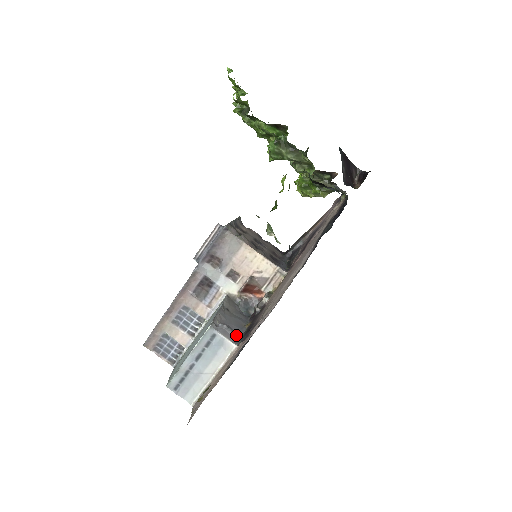
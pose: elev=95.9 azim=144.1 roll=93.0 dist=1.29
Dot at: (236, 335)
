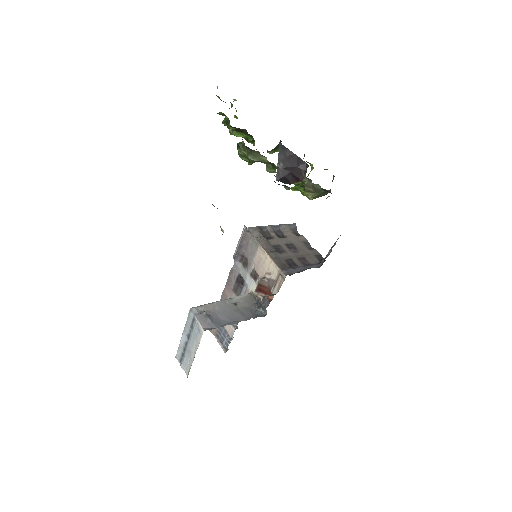
Dot at: (215, 324)
